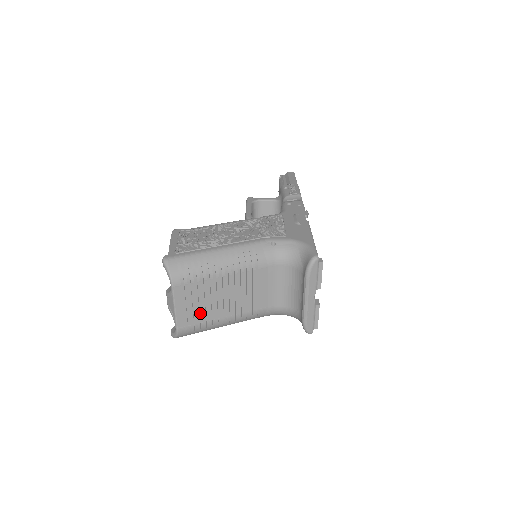
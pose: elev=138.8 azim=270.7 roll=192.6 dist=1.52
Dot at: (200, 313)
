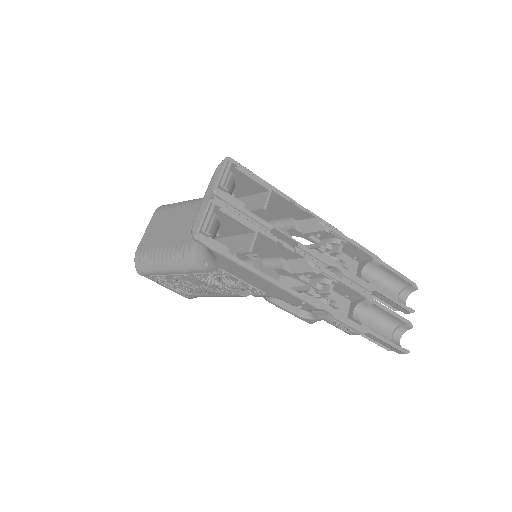
Dot at: (155, 238)
